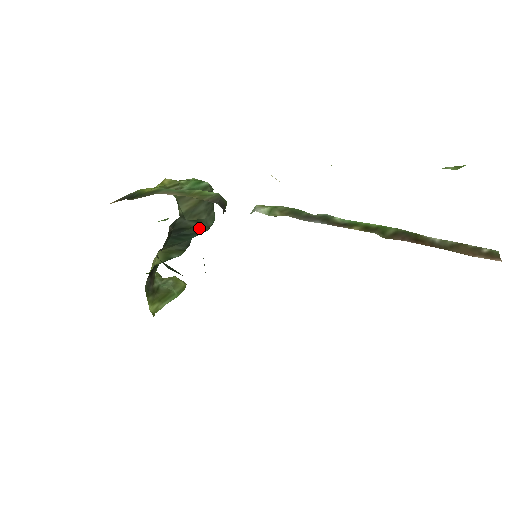
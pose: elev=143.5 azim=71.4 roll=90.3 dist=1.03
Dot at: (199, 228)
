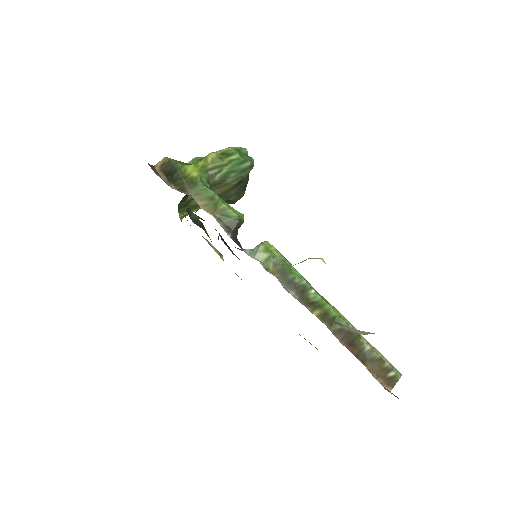
Dot at: occluded
